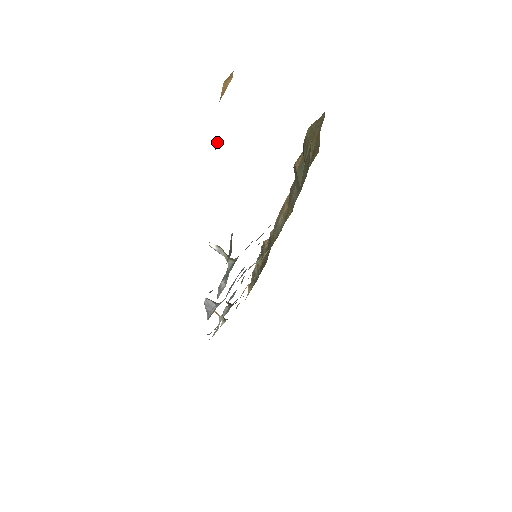
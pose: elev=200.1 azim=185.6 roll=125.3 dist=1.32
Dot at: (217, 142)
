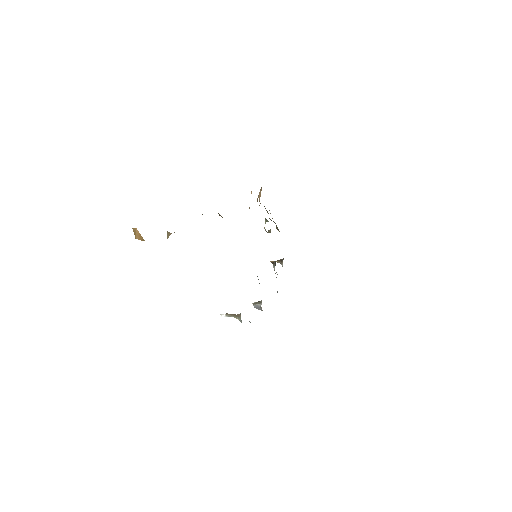
Dot at: (168, 233)
